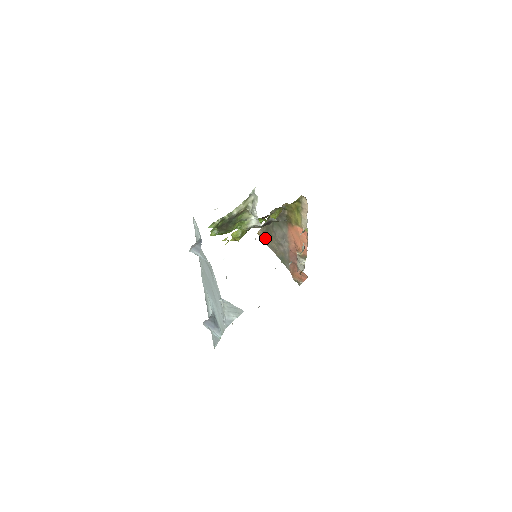
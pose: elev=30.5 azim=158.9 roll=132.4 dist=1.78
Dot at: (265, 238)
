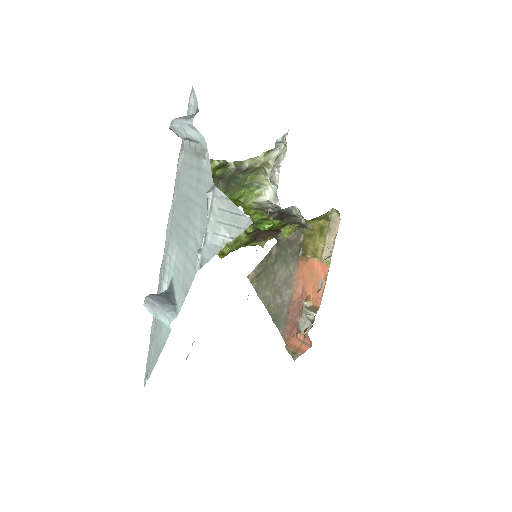
Dot at: (257, 284)
